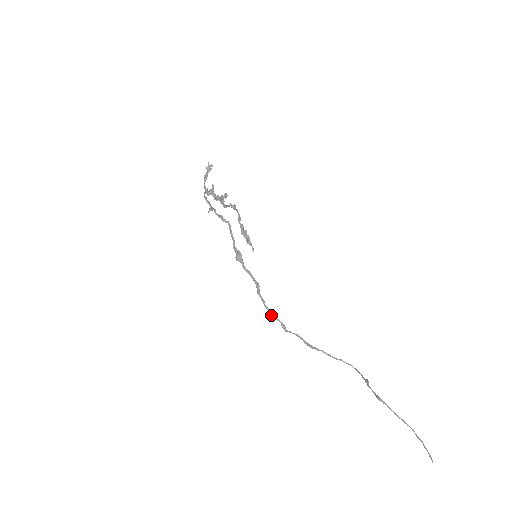
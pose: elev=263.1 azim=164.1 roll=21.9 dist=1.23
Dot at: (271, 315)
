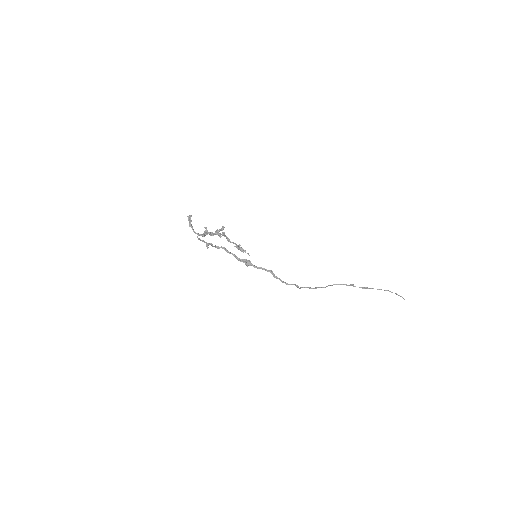
Dot at: occluded
